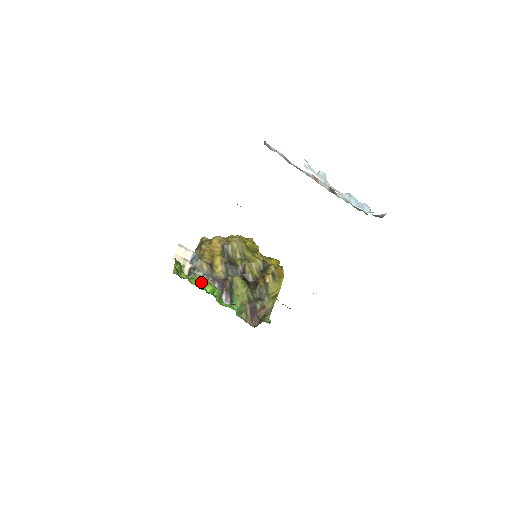
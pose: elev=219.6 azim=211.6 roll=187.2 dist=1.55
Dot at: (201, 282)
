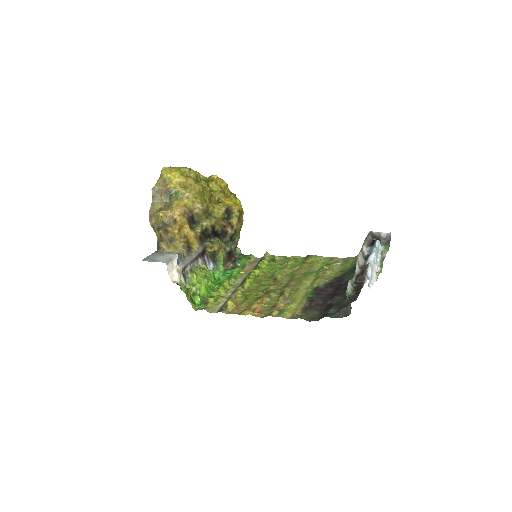
Dot at: (205, 286)
